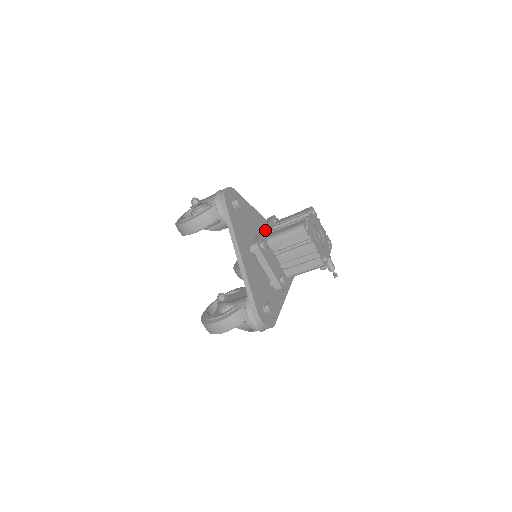
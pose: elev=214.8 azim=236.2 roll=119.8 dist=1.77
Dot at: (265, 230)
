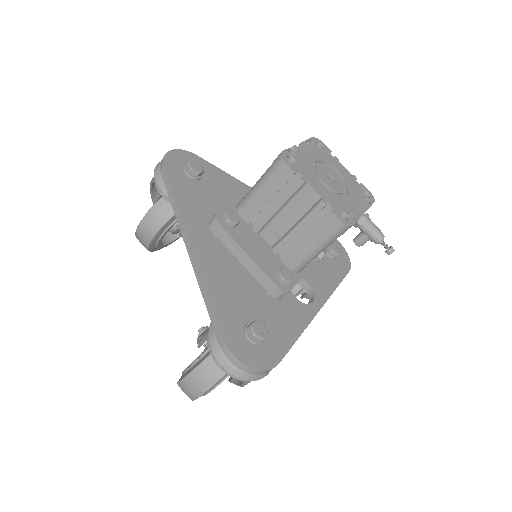
Dot at: occluded
